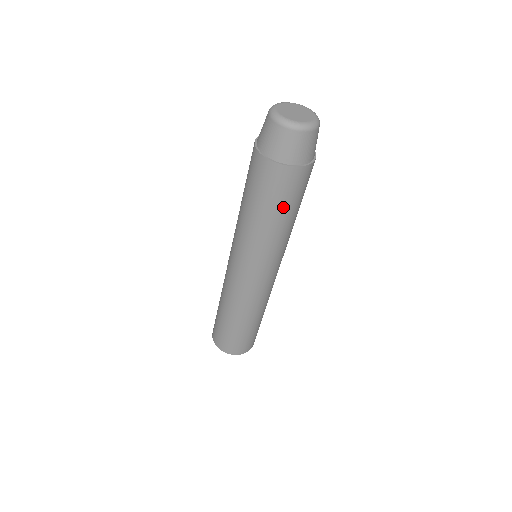
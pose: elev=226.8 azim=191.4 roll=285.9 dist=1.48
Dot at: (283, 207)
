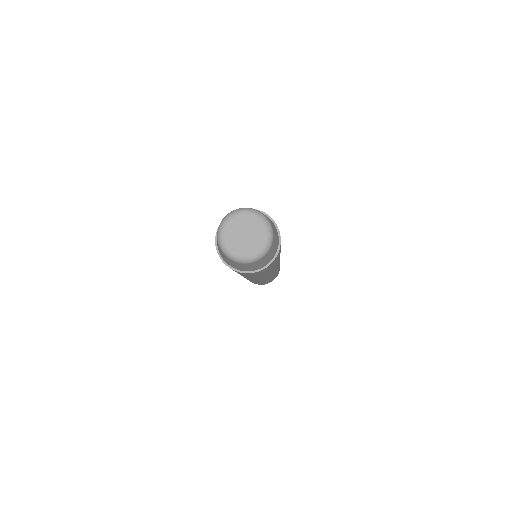
Dot at: occluded
